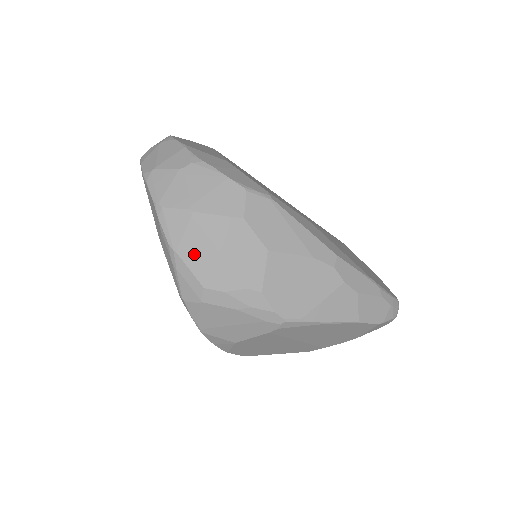
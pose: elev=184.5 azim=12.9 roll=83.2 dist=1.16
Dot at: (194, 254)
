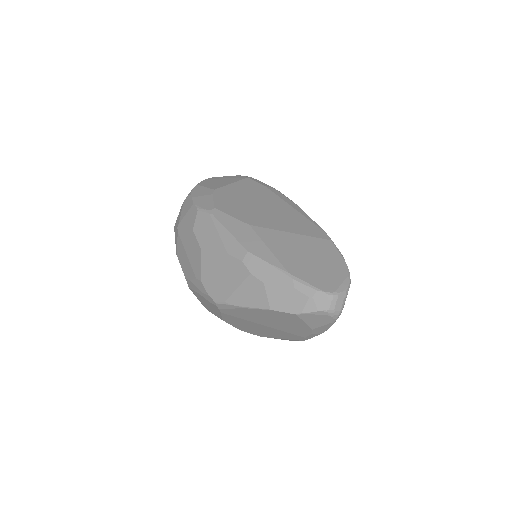
Dot at: (181, 256)
